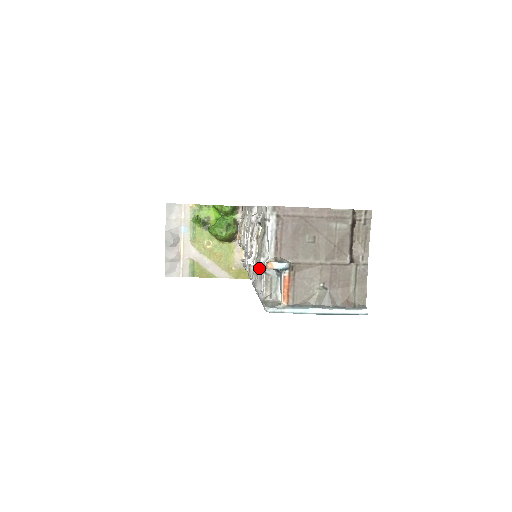
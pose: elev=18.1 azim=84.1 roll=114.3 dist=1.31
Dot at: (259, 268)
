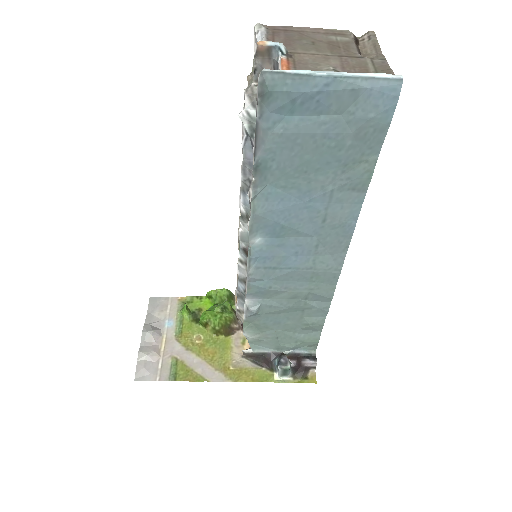
Dot at: (250, 94)
